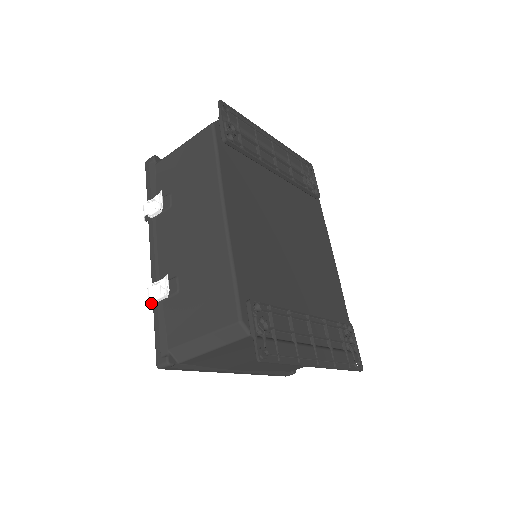
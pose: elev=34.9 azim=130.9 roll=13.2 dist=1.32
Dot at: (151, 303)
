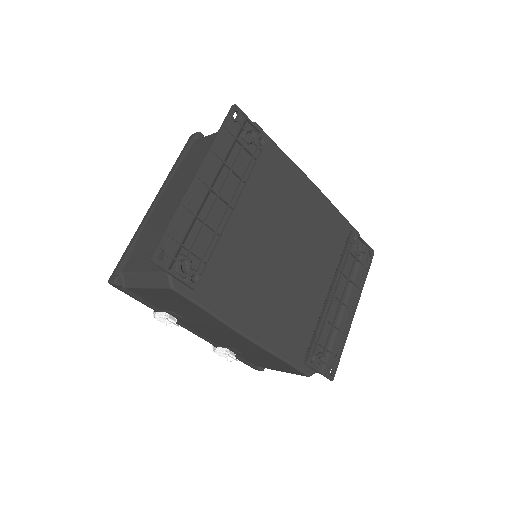
Dot at: occluded
